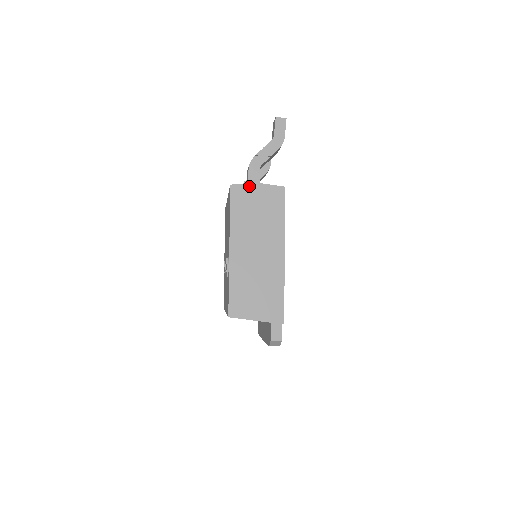
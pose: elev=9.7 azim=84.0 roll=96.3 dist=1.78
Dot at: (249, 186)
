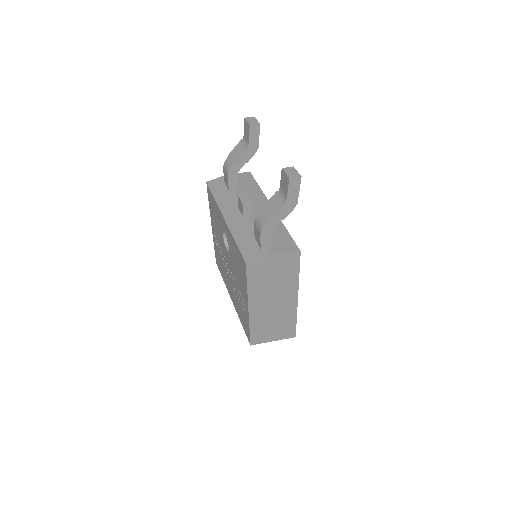
Dot at: (265, 259)
